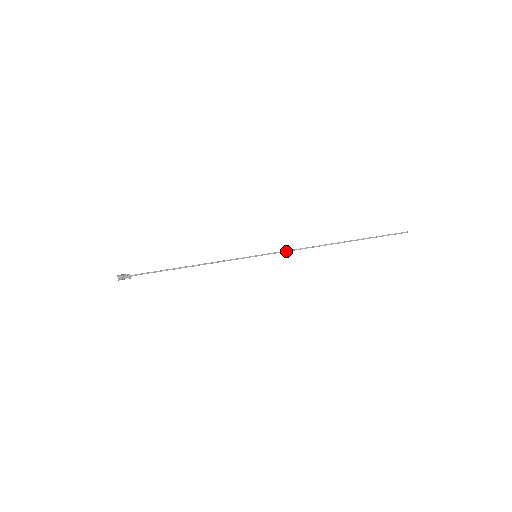
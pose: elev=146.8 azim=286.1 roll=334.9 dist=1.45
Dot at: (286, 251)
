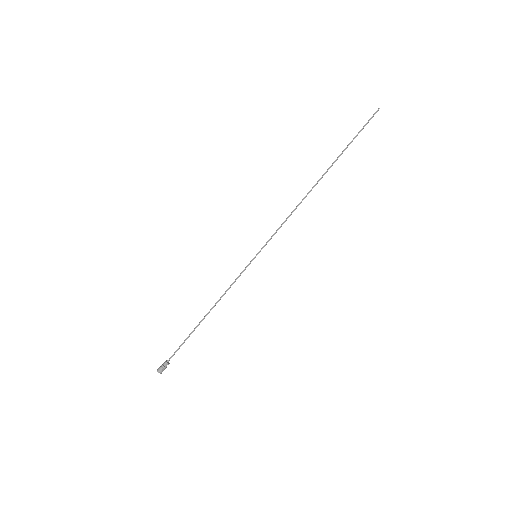
Dot at: occluded
